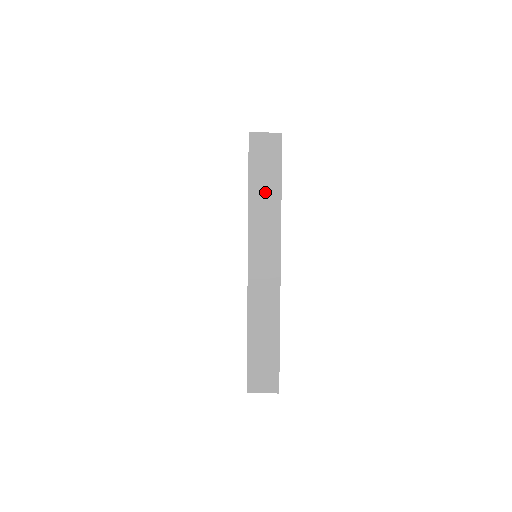
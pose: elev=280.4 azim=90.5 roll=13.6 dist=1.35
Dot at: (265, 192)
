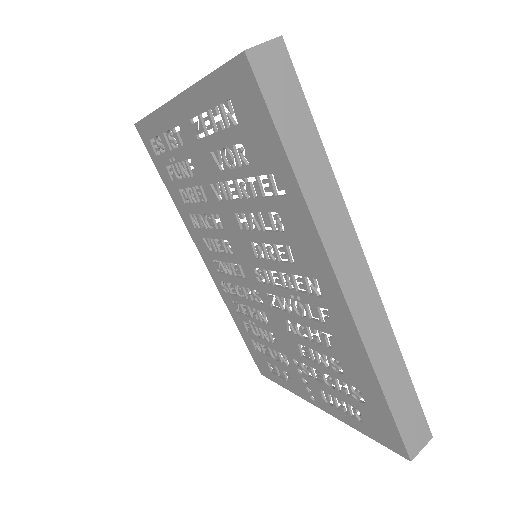
Dot at: occluded
